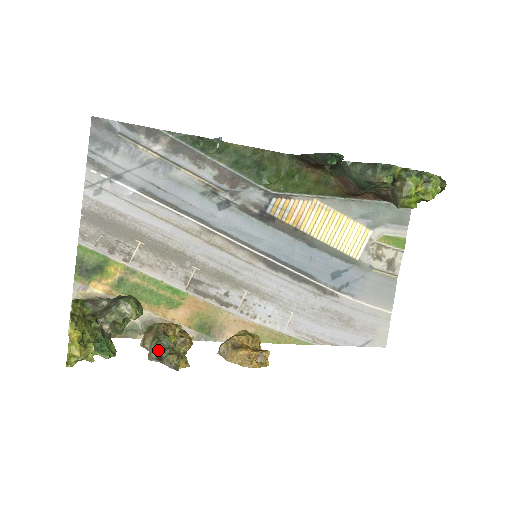
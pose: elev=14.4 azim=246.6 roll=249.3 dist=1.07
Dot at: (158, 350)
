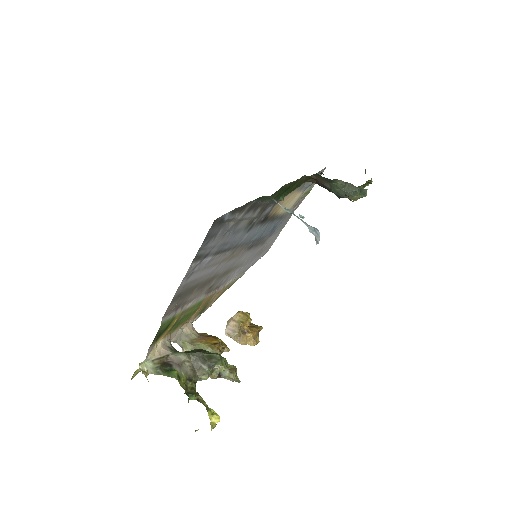
Dot at: occluded
